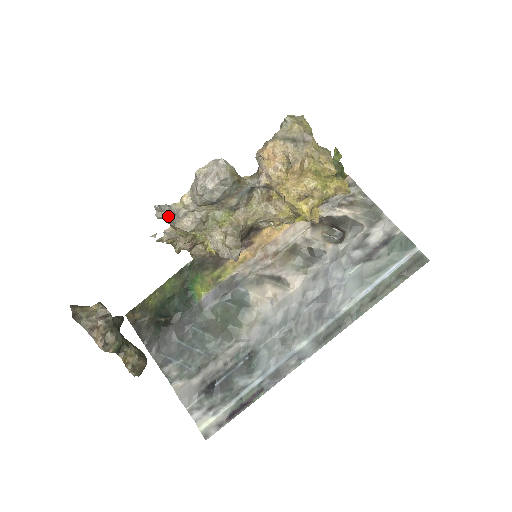
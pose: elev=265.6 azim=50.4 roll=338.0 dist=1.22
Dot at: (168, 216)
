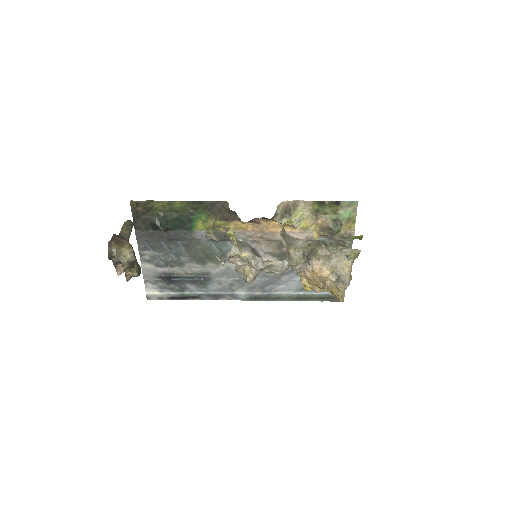
Dot at: occluded
